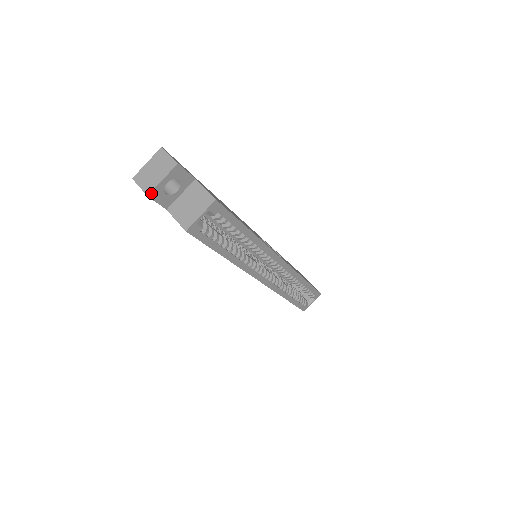
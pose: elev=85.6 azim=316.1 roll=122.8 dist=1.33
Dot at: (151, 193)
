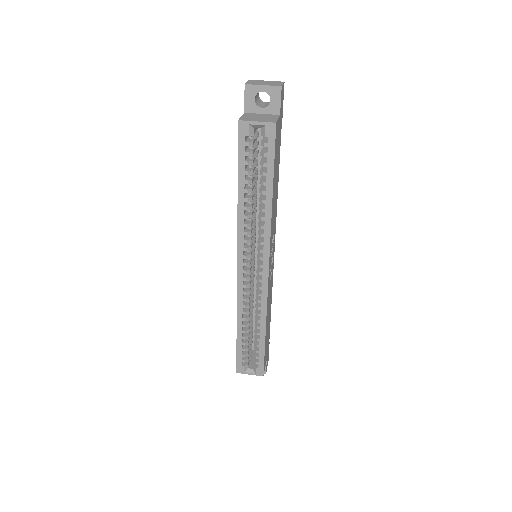
Dot at: (248, 85)
